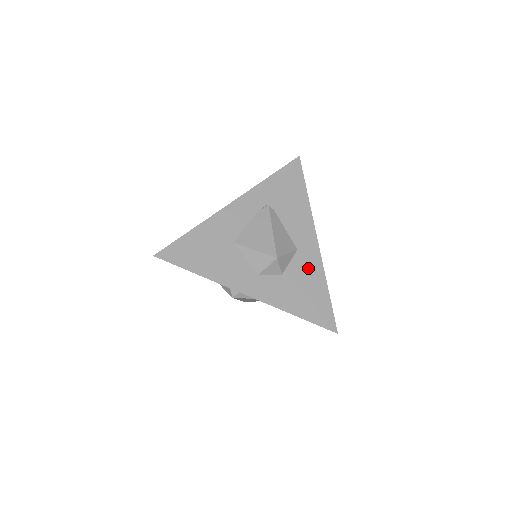
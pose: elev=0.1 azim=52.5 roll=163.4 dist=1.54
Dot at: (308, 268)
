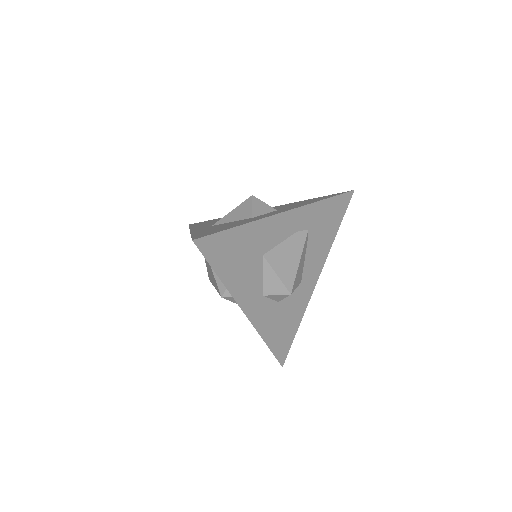
Dot at: (298, 303)
